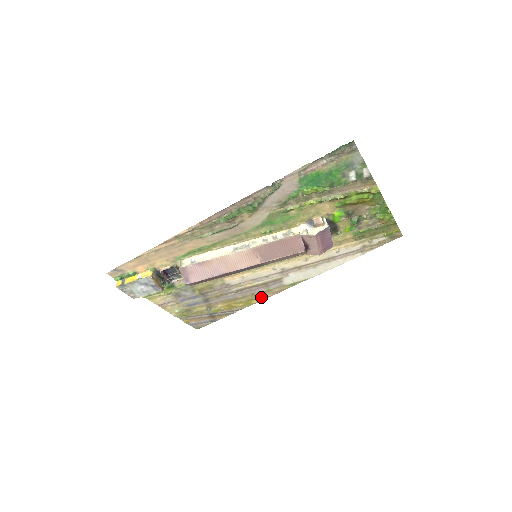
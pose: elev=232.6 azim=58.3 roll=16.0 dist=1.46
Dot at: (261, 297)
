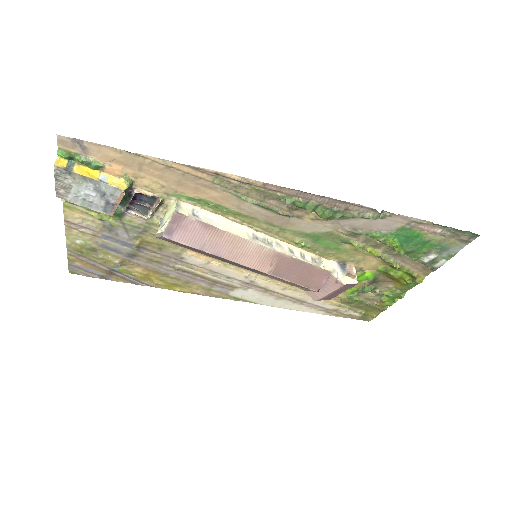
Dot at: (191, 289)
